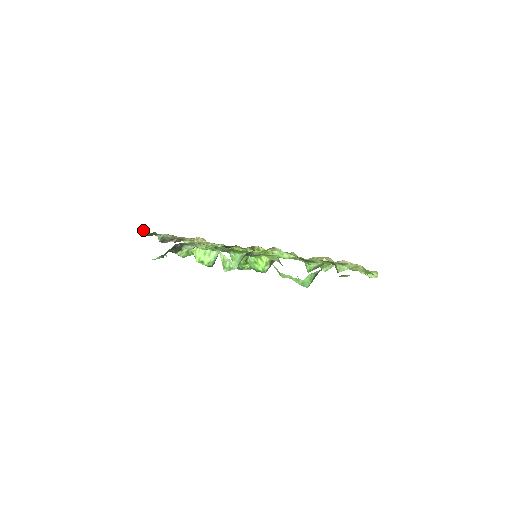
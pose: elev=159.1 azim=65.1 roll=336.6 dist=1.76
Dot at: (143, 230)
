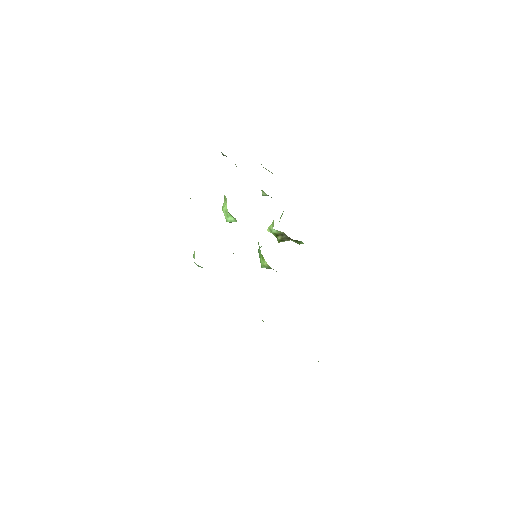
Dot at: occluded
